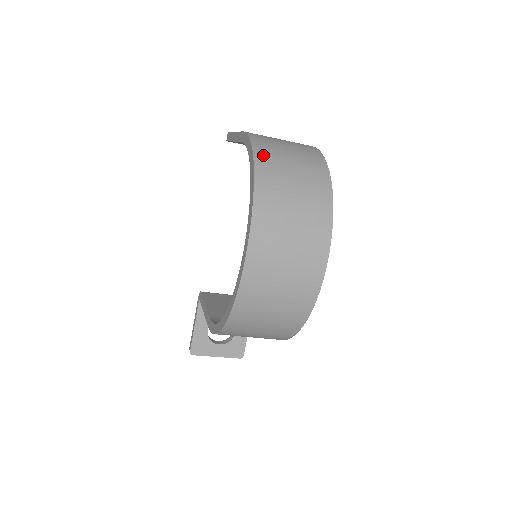
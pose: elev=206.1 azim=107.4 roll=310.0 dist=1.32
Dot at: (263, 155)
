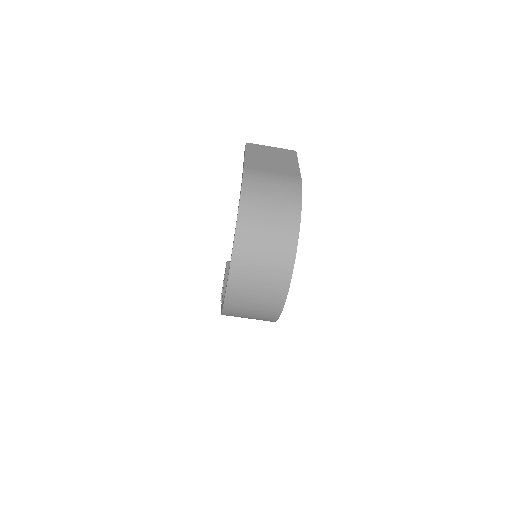
Dot at: (247, 203)
